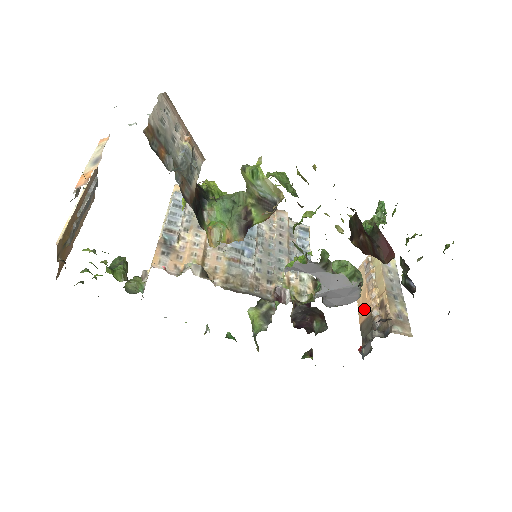
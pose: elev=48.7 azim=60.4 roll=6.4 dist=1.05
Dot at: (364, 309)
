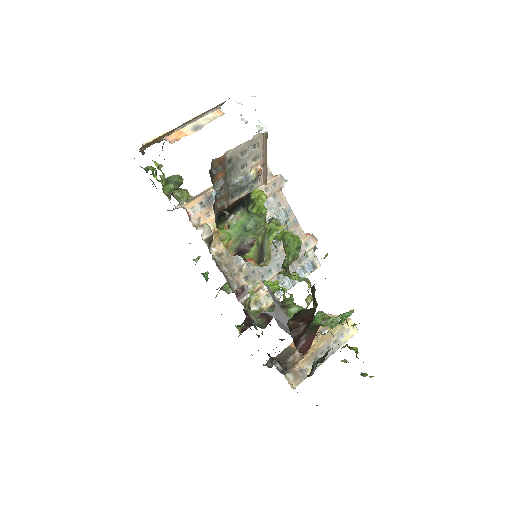
Dot at: occluded
